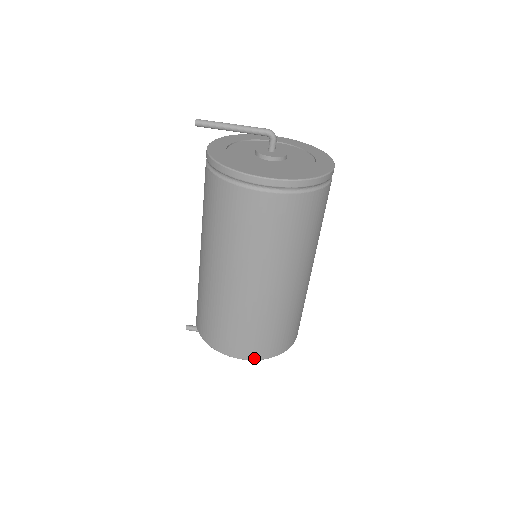
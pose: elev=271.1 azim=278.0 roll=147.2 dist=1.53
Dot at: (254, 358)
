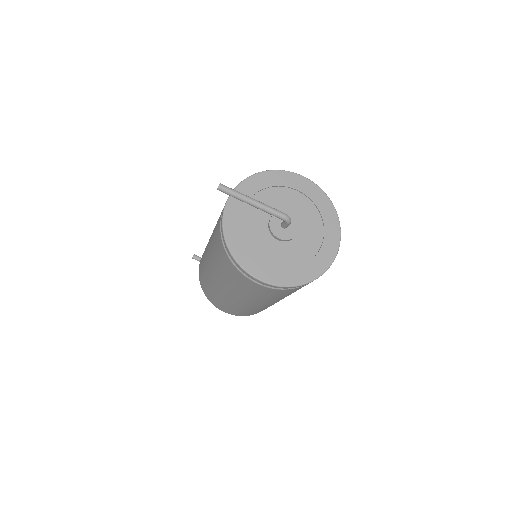
Dot at: occluded
